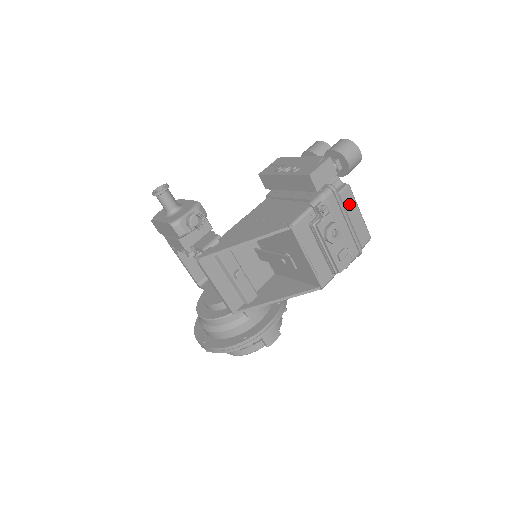
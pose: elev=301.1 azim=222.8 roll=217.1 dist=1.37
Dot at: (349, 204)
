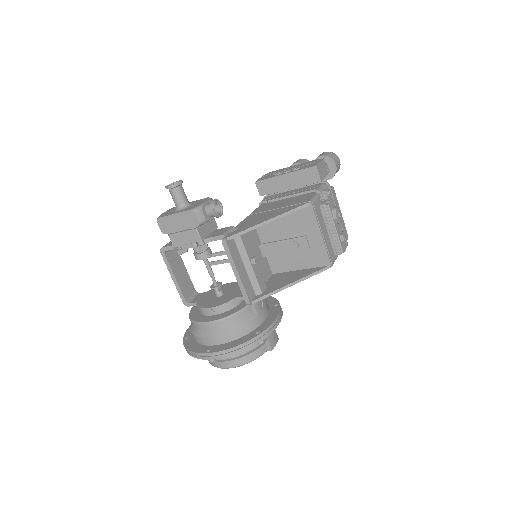
Dot at: (336, 202)
